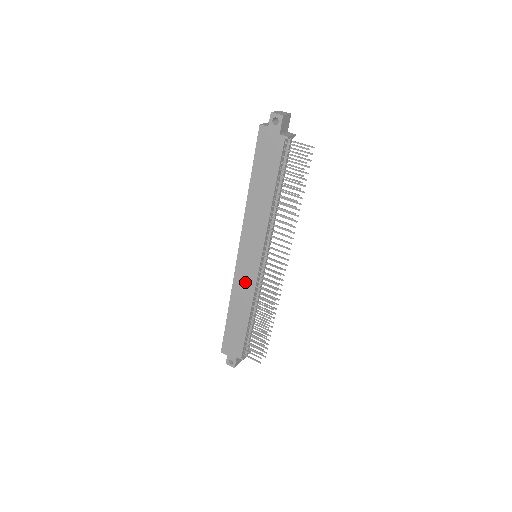
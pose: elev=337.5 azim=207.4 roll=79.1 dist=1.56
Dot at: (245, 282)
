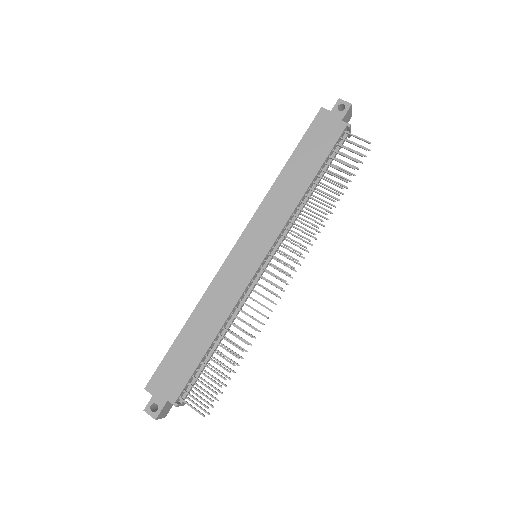
Dot at: (231, 283)
